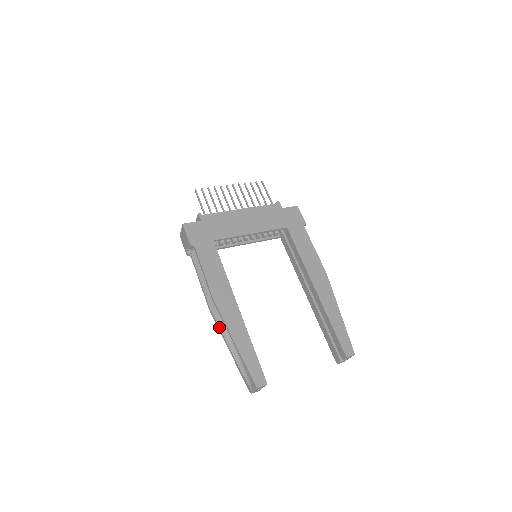
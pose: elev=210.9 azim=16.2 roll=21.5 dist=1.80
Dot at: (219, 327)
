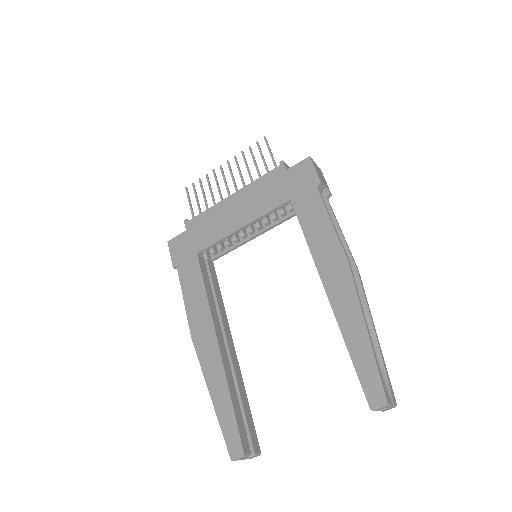
Dot at: occluded
